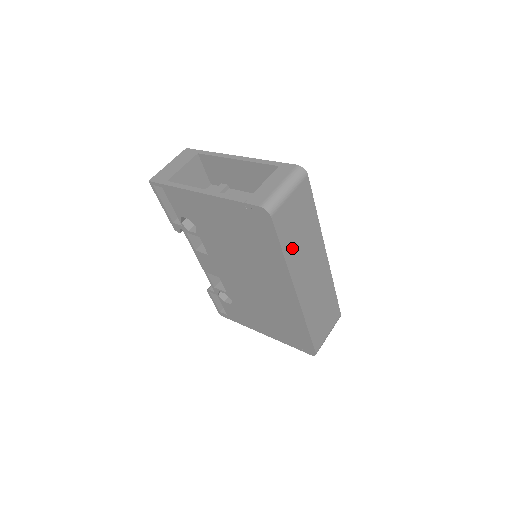
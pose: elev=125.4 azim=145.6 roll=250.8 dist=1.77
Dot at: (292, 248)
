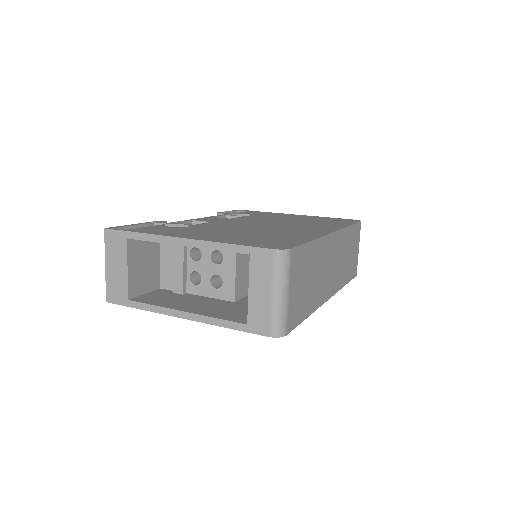
Dot at: (311, 299)
